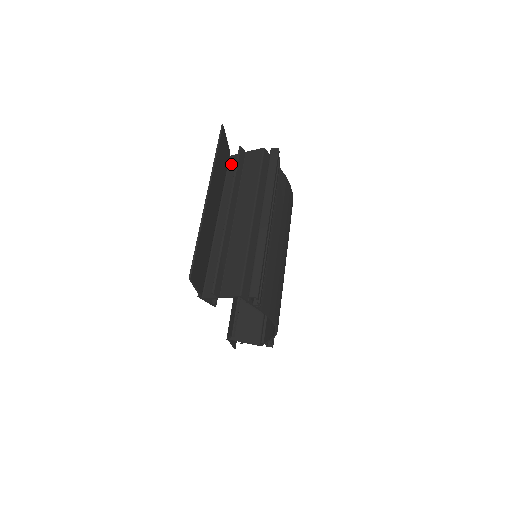
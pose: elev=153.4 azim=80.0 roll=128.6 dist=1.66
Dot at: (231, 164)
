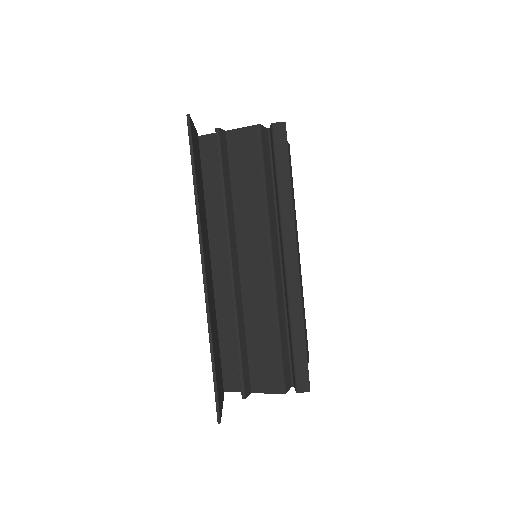
Dot at: (204, 155)
